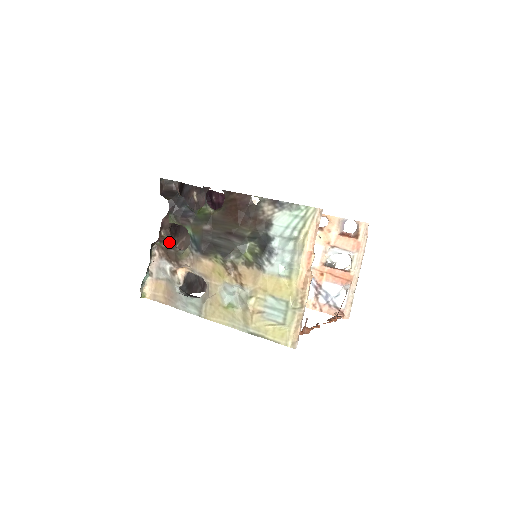
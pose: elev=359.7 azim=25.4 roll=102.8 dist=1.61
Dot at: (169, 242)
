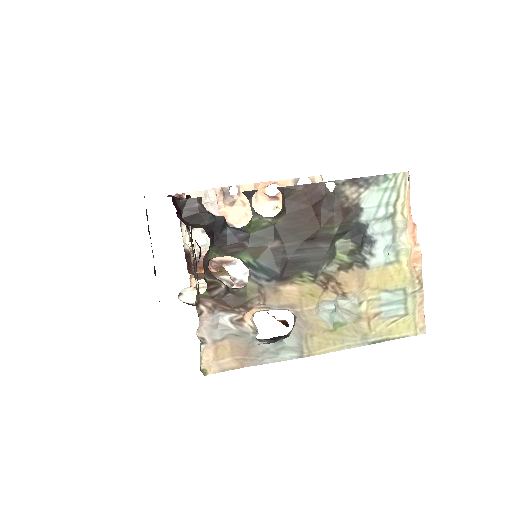
Dot at: (223, 286)
